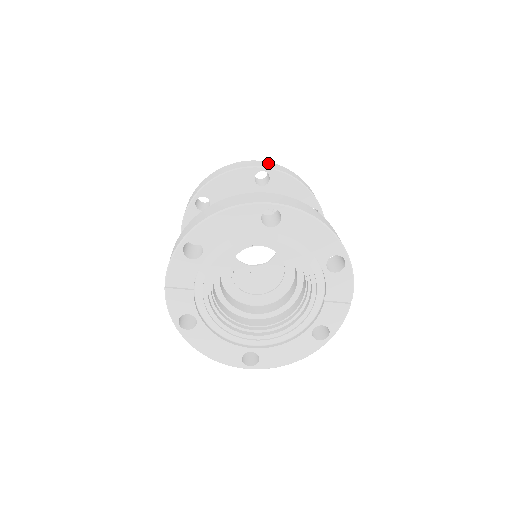
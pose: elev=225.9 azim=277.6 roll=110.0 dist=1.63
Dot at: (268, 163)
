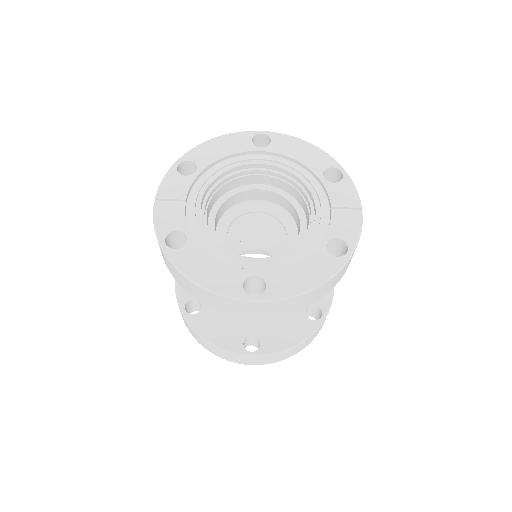
Dot at: occluded
